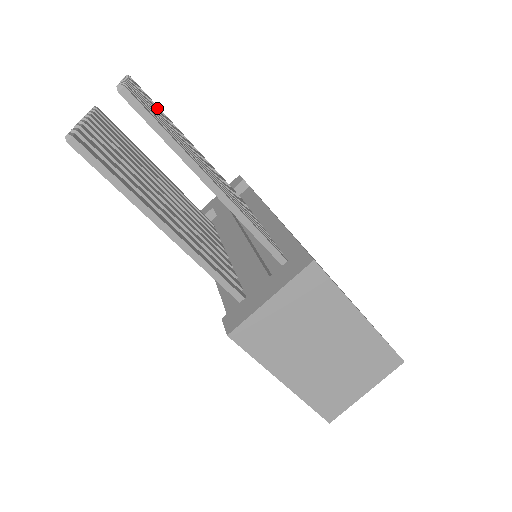
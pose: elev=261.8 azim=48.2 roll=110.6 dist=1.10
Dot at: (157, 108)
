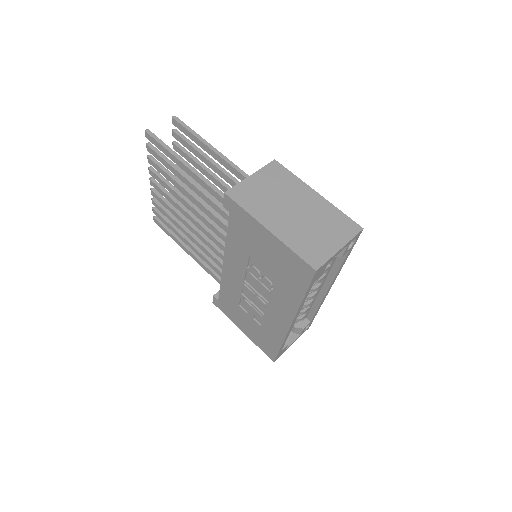
Dot at: occluded
